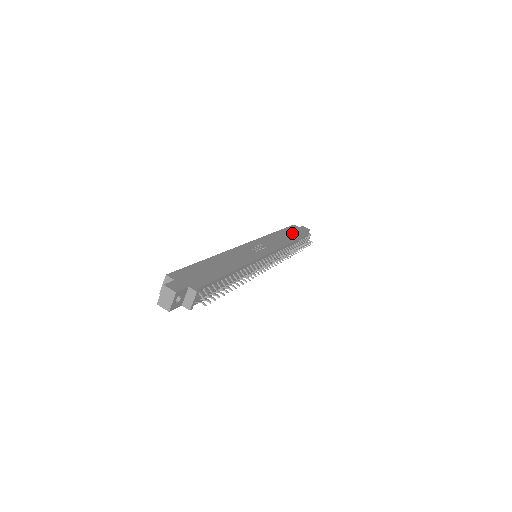
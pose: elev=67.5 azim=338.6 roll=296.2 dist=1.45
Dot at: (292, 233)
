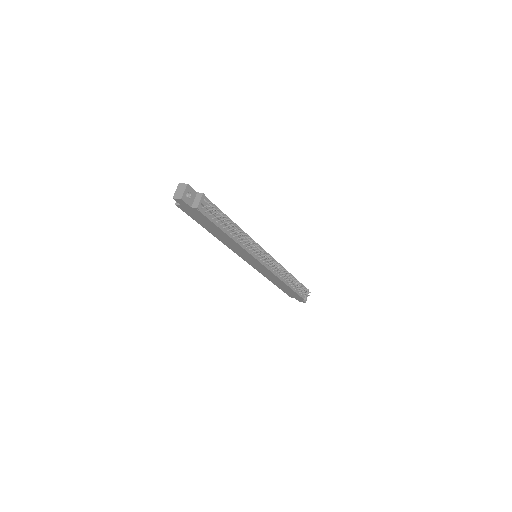
Dot at: occluded
